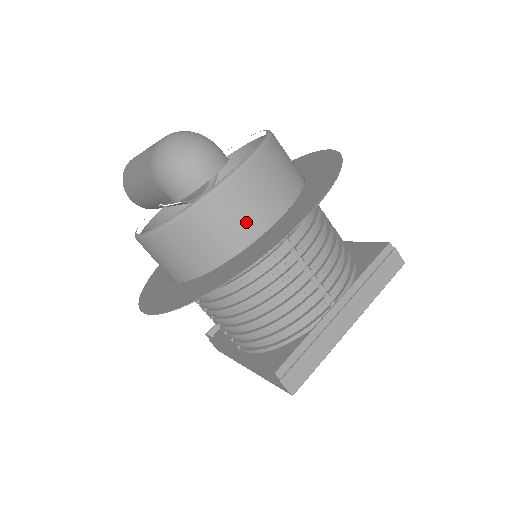
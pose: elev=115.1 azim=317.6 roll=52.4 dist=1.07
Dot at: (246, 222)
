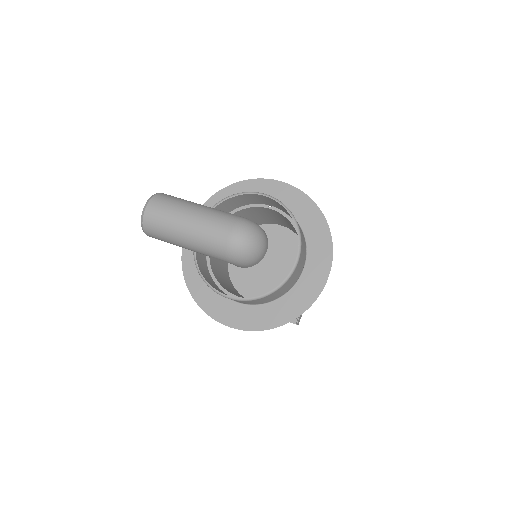
Dot at: (296, 278)
